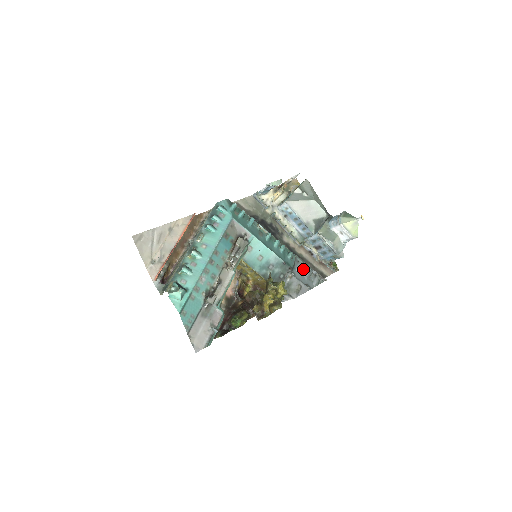
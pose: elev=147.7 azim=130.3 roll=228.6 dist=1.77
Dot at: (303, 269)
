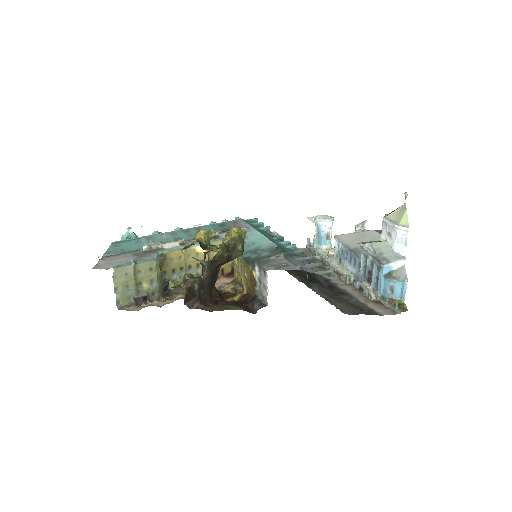
Dot at: (309, 262)
